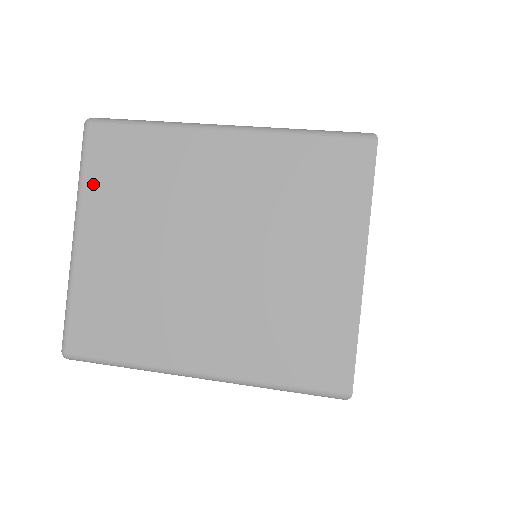
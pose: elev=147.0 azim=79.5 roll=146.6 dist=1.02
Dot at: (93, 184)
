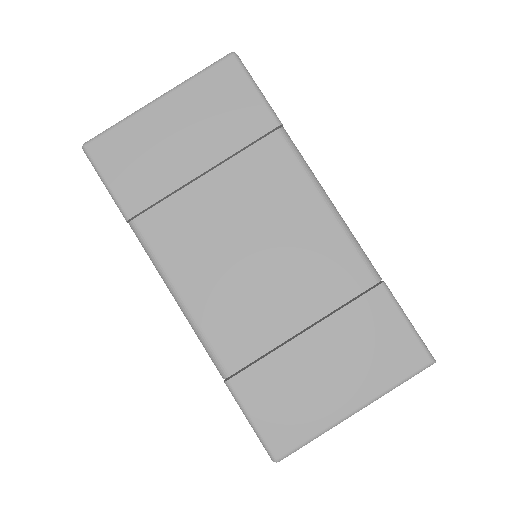
Dot at: occluded
